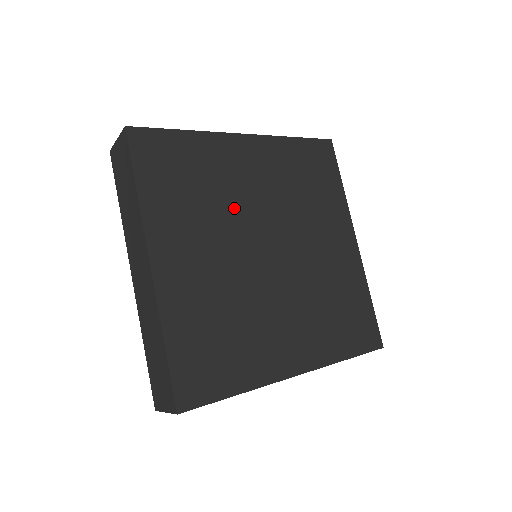
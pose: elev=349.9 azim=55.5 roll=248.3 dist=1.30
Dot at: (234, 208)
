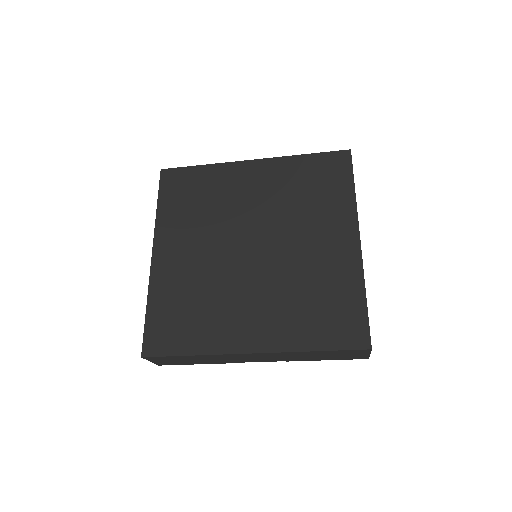
Dot at: (228, 216)
